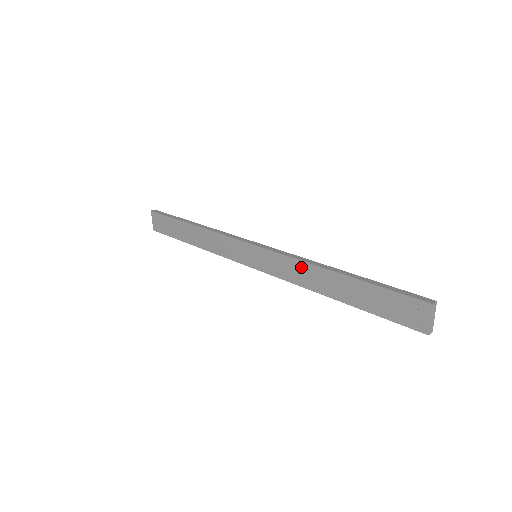
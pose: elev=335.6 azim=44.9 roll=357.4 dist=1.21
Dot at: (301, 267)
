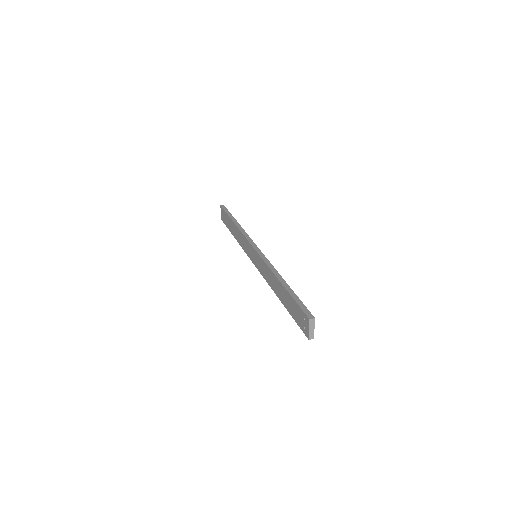
Dot at: (269, 272)
